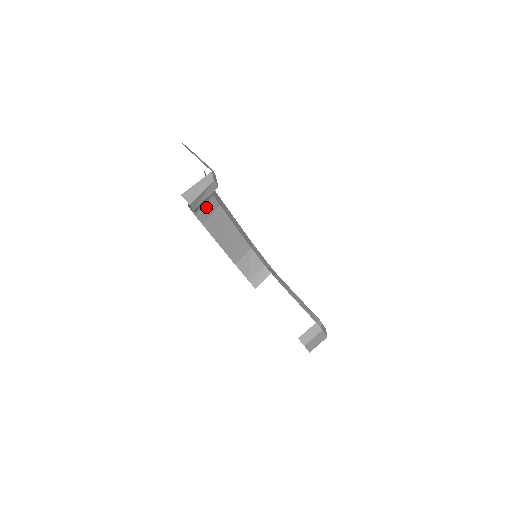
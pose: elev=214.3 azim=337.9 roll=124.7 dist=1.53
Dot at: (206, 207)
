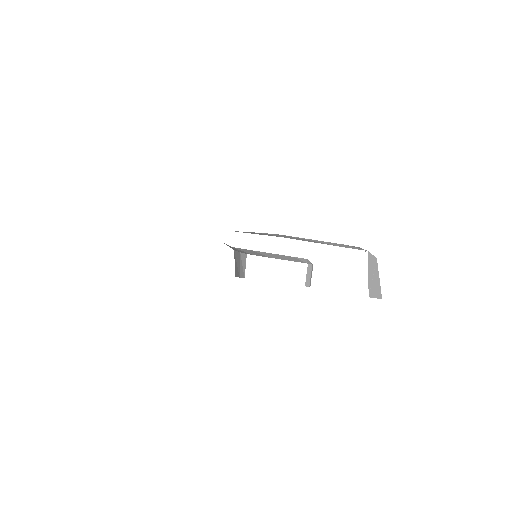
Dot at: occluded
